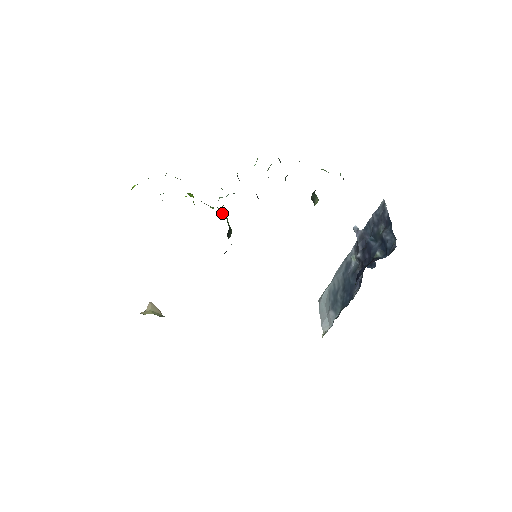
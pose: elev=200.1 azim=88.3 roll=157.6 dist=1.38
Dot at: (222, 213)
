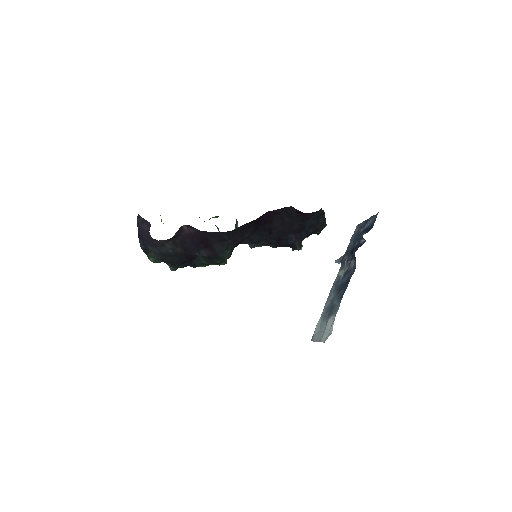
Dot at: occluded
